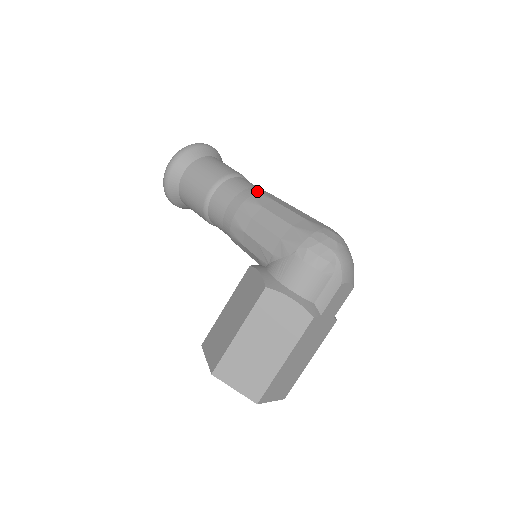
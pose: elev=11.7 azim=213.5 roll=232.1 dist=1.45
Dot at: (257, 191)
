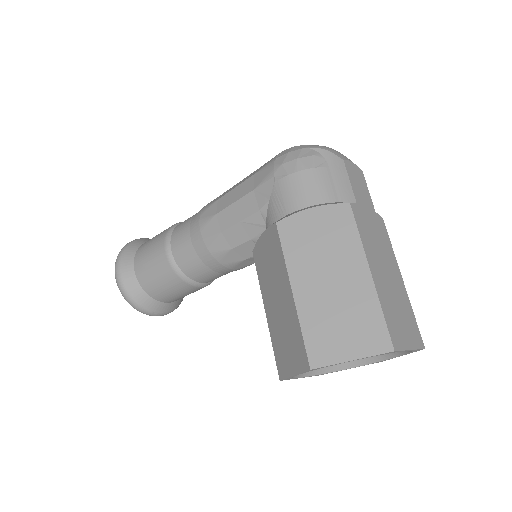
Dot at: occluded
